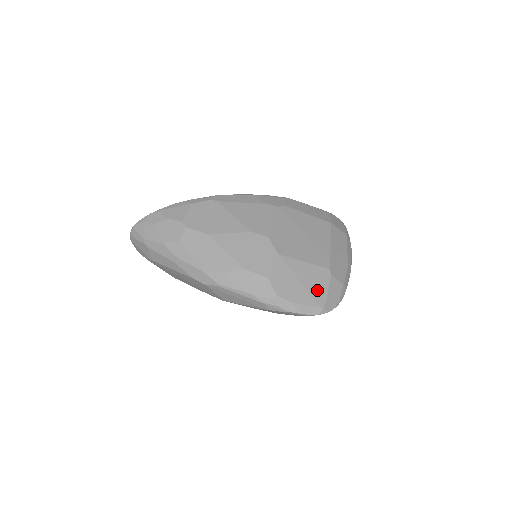
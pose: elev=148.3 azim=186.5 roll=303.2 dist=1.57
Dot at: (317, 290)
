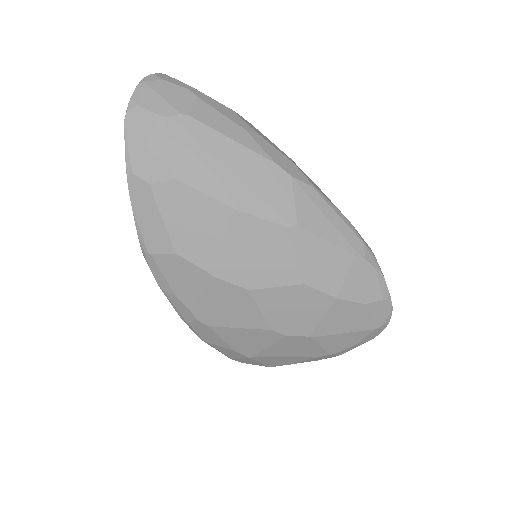
Dot at: occluded
